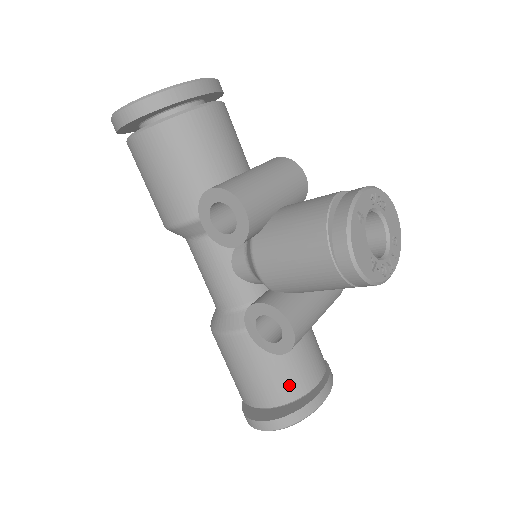
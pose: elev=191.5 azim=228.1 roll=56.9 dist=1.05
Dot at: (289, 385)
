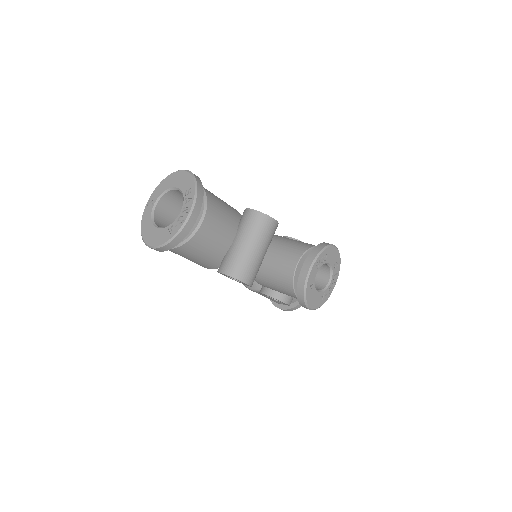
Dot at: occluded
